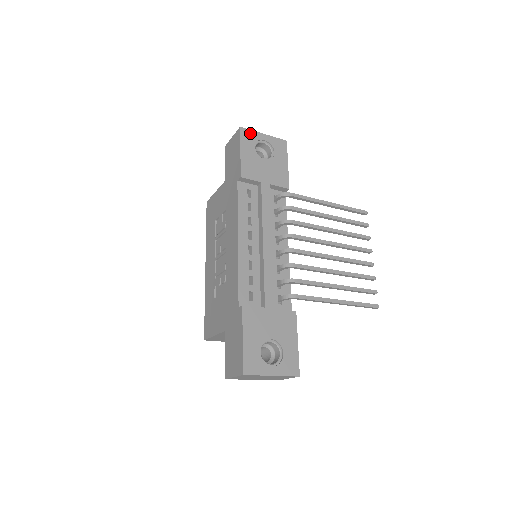
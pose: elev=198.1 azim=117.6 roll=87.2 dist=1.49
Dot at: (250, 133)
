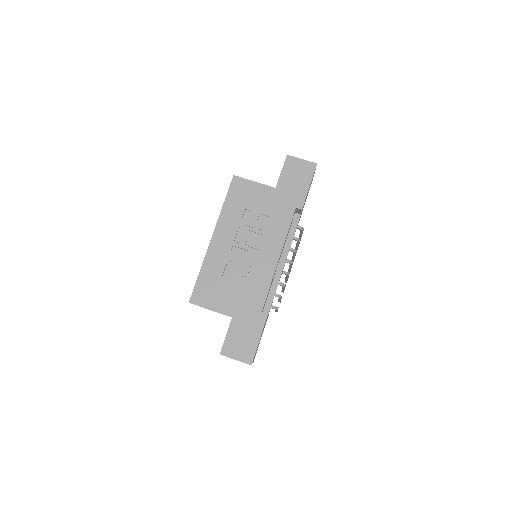
Dot at: occluded
